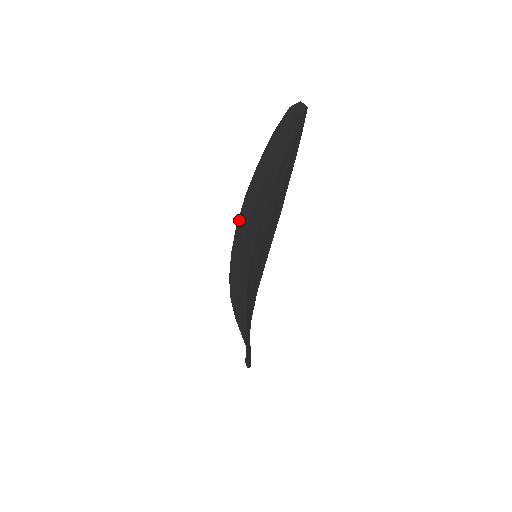
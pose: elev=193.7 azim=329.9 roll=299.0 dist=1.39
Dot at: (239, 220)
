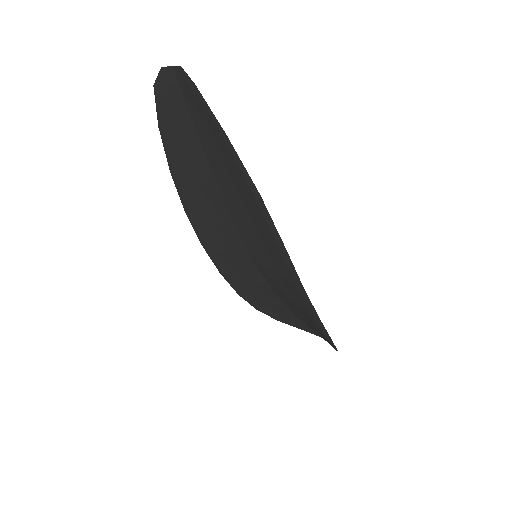
Dot at: (201, 239)
